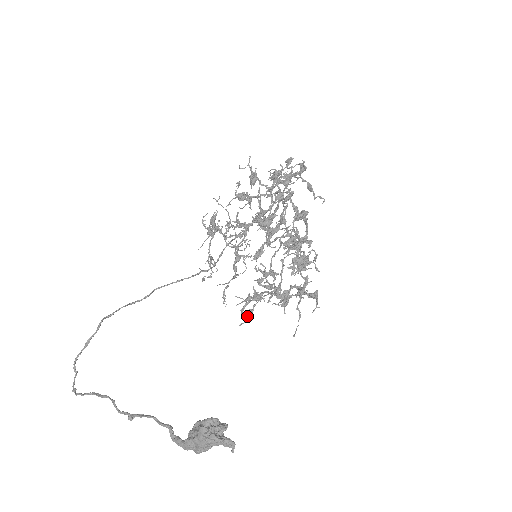
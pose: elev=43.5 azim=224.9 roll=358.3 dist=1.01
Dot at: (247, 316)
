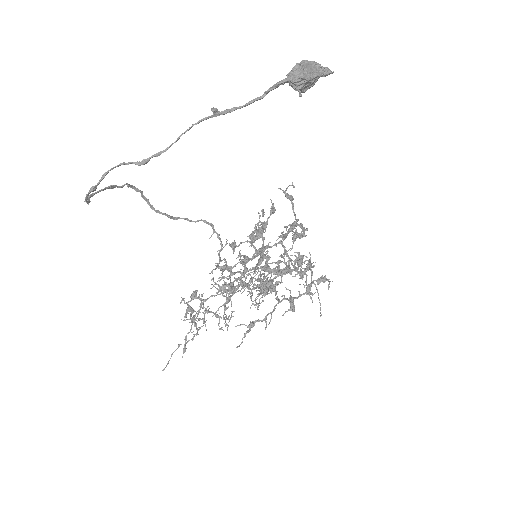
Dot at: occluded
